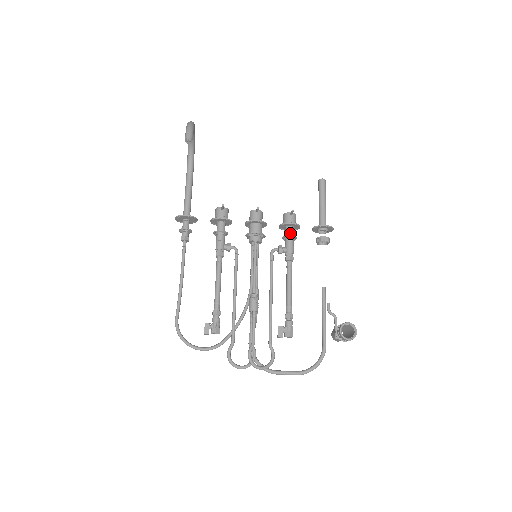
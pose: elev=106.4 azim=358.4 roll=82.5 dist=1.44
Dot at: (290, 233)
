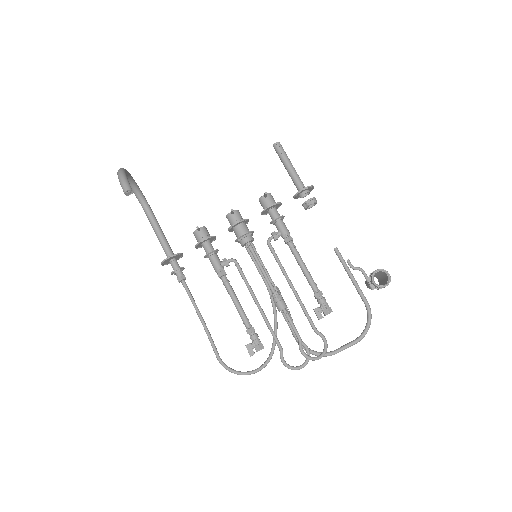
Dot at: (275, 215)
